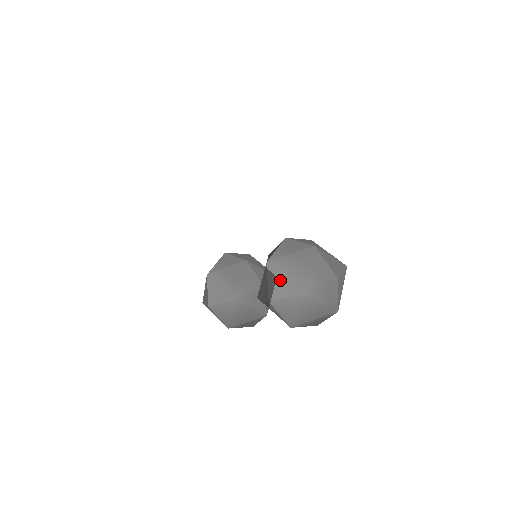
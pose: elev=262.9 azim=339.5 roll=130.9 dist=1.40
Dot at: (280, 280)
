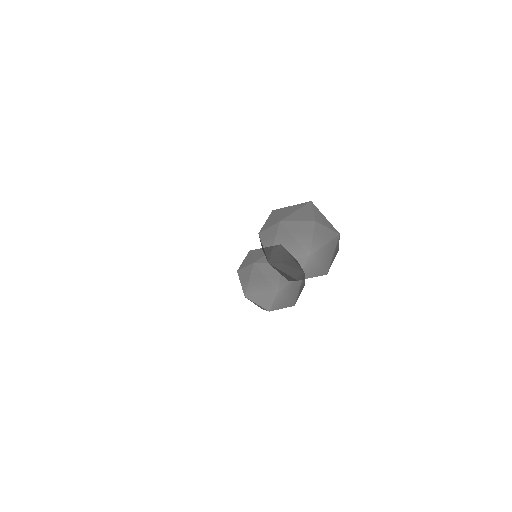
Dot at: (288, 264)
